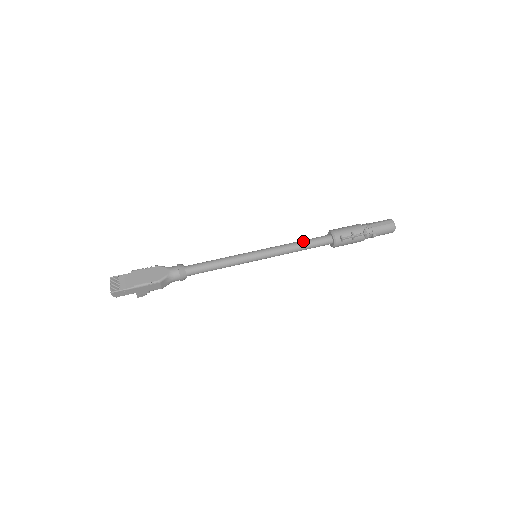
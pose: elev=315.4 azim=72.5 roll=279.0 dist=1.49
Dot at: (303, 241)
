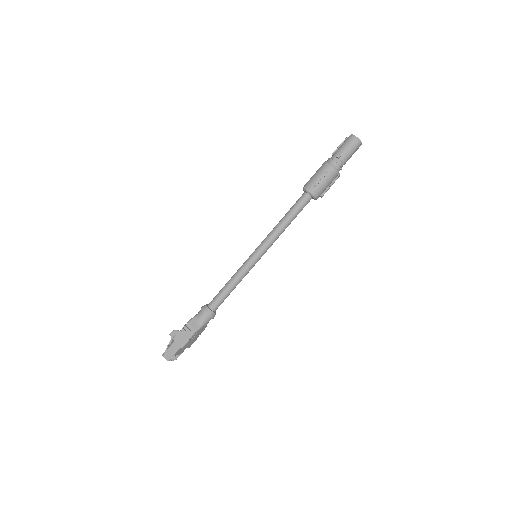
Dot at: occluded
